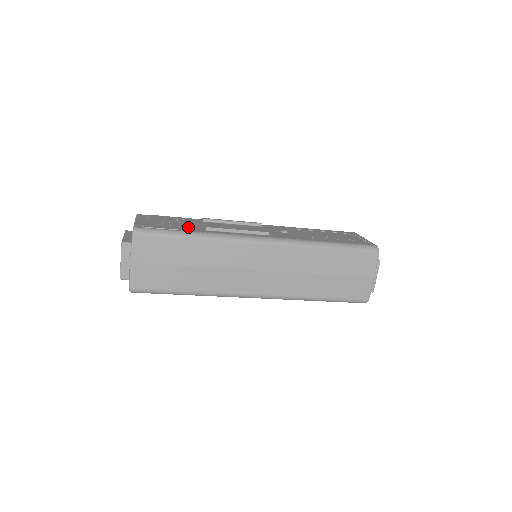
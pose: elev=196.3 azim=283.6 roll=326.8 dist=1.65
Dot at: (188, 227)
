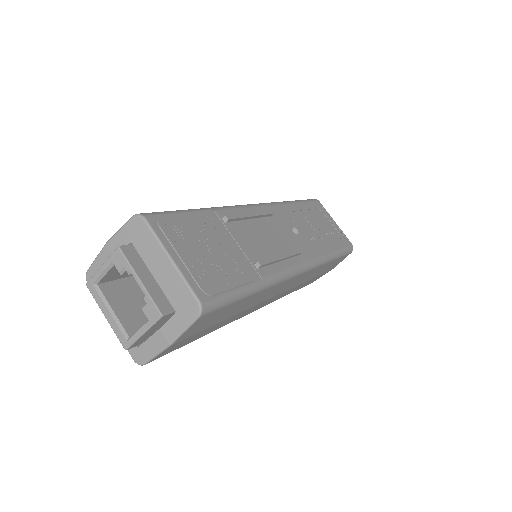
Dot at: (240, 266)
